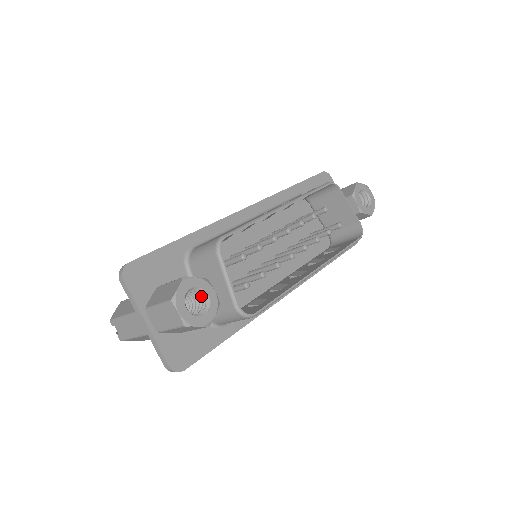
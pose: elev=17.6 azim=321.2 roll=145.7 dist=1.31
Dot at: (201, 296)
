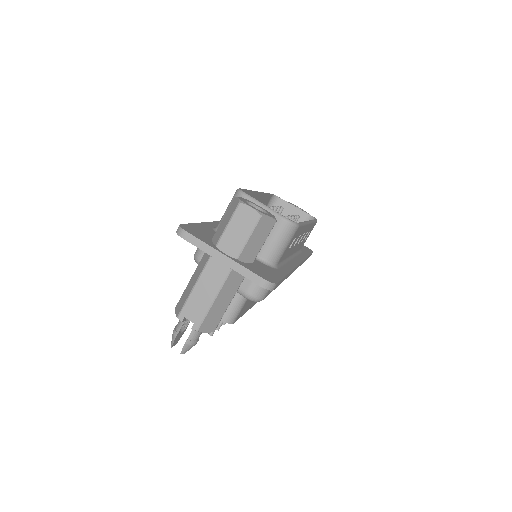
Dot at: occluded
